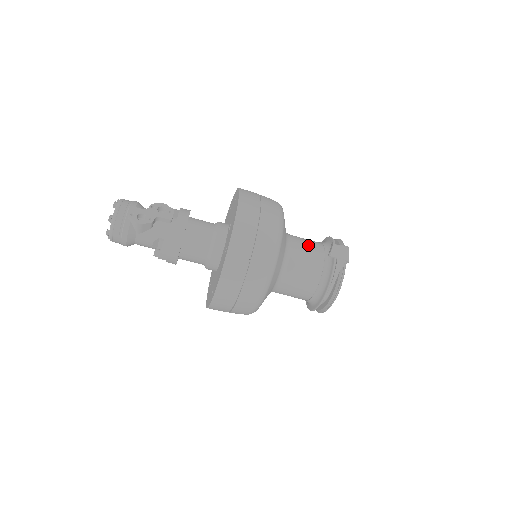
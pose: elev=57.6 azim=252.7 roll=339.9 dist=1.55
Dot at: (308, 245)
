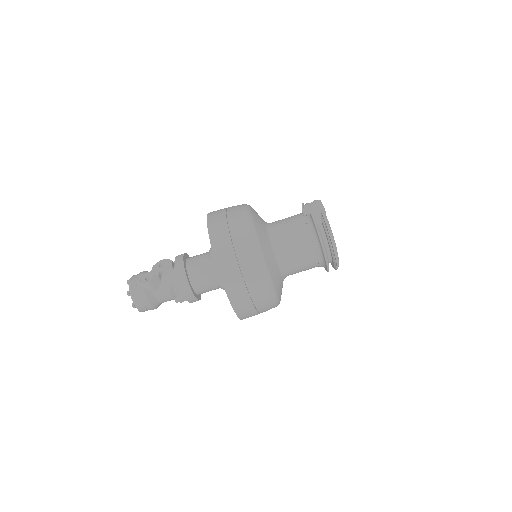
Dot at: (287, 220)
